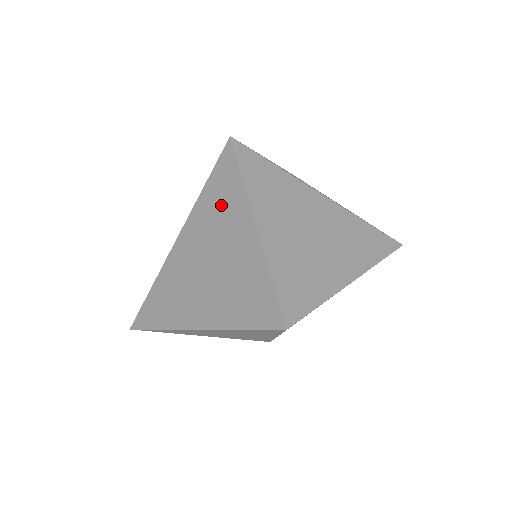
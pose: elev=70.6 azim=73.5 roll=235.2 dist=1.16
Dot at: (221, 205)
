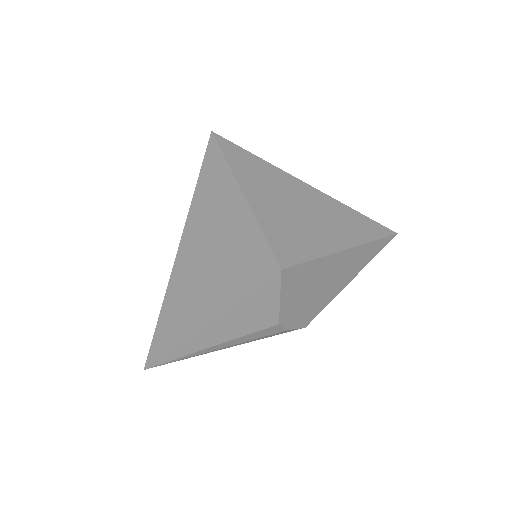
Dot at: (211, 189)
